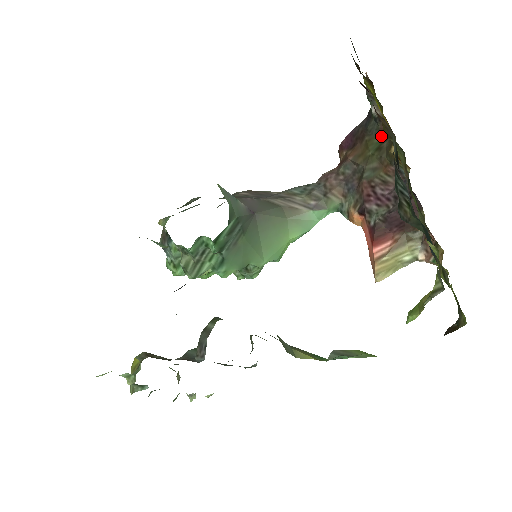
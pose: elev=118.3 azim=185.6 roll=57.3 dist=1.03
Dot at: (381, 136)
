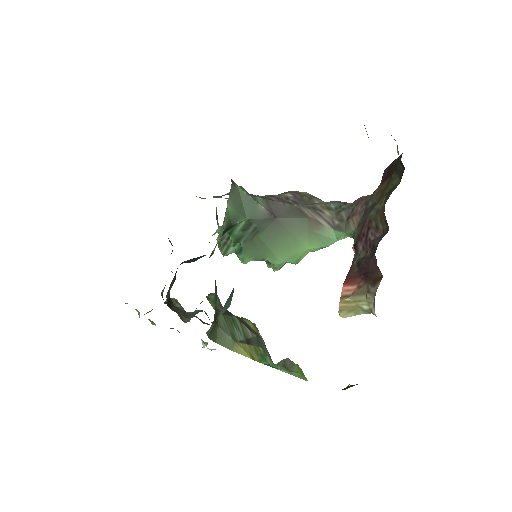
Dot at: (399, 179)
